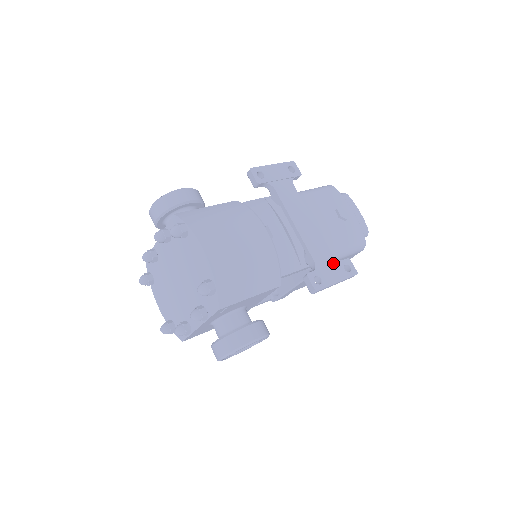
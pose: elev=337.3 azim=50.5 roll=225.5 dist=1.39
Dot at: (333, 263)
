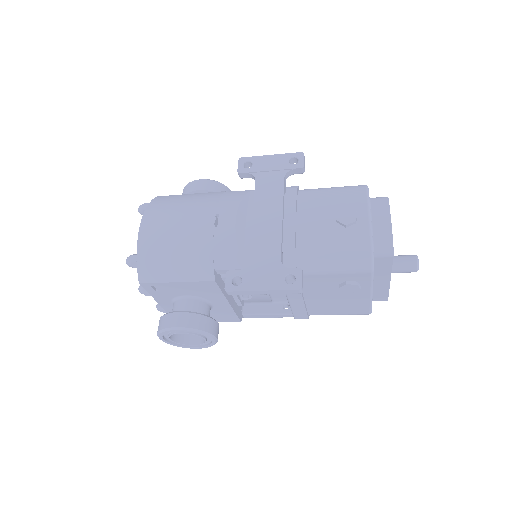
Dot at: (272, 268)
